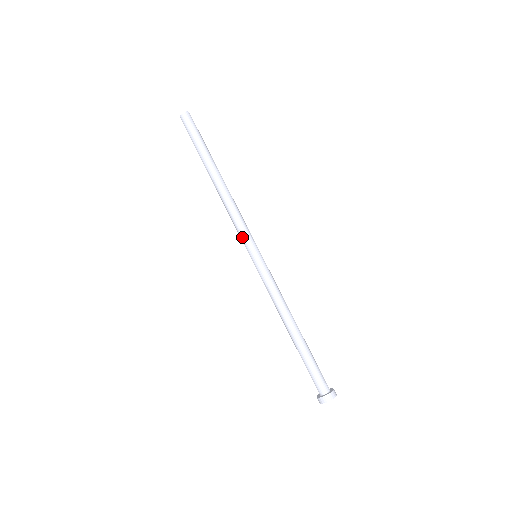
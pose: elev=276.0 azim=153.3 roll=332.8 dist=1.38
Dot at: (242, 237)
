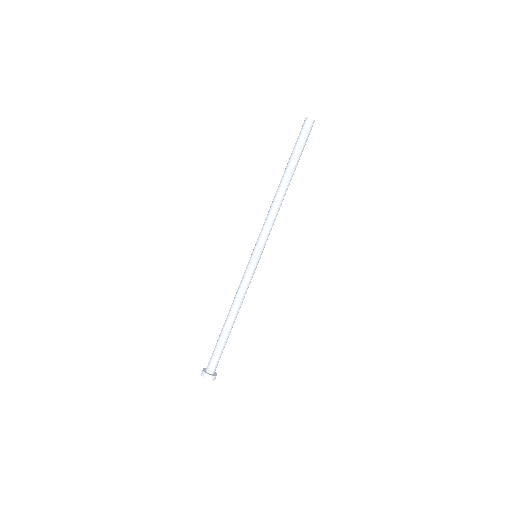
Dot at: (259, 236)
